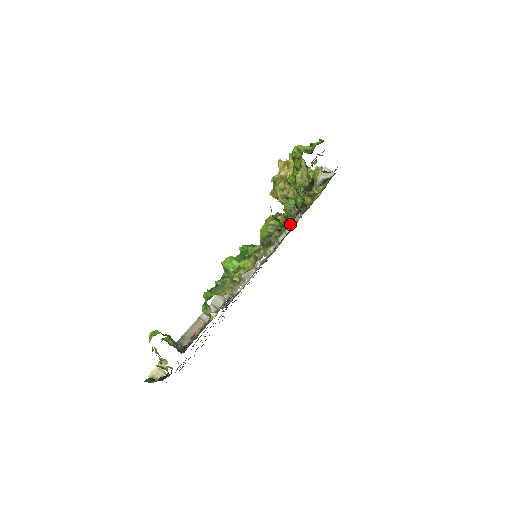
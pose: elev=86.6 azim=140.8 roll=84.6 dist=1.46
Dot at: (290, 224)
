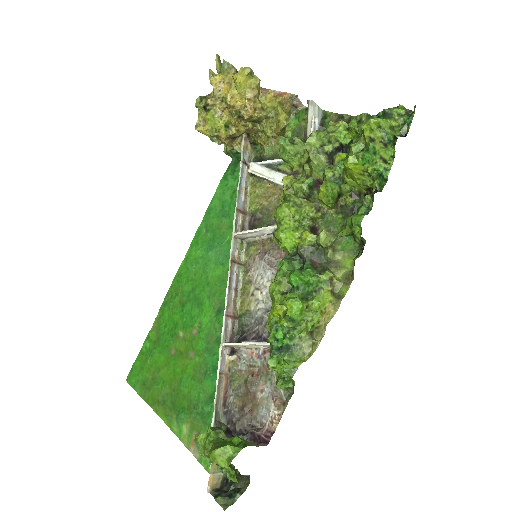
Dot at: (247, 179)
